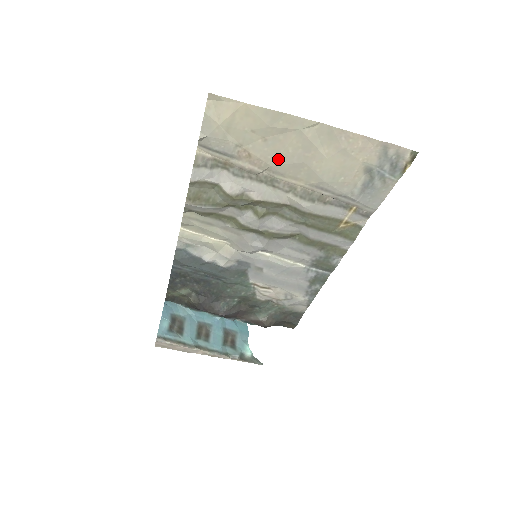
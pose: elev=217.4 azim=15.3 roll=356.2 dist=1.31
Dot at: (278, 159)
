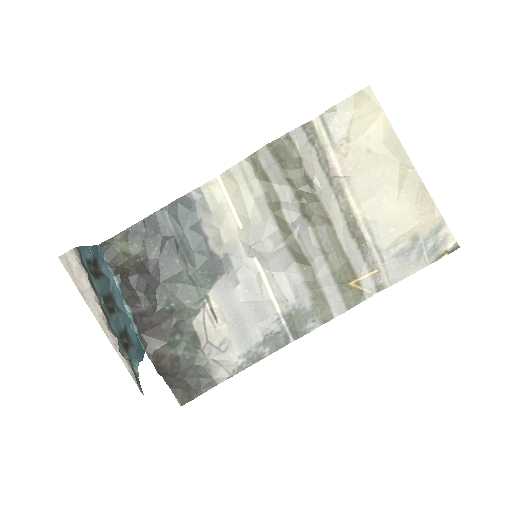
Dot at: (364, 174)
